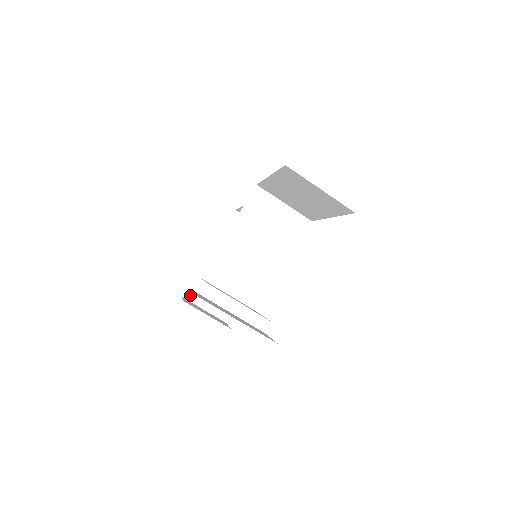
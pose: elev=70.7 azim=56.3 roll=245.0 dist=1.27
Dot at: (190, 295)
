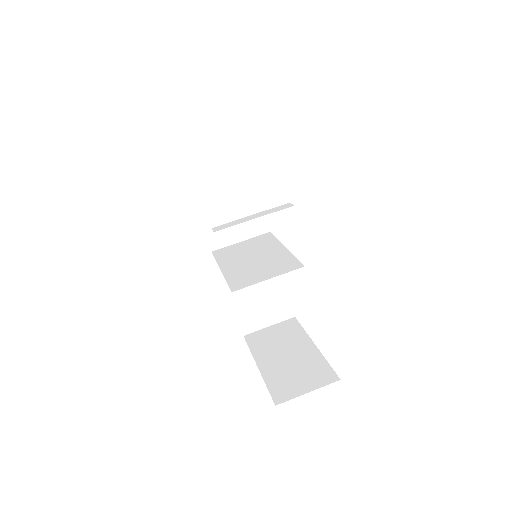
Dot at: (281, 398)
